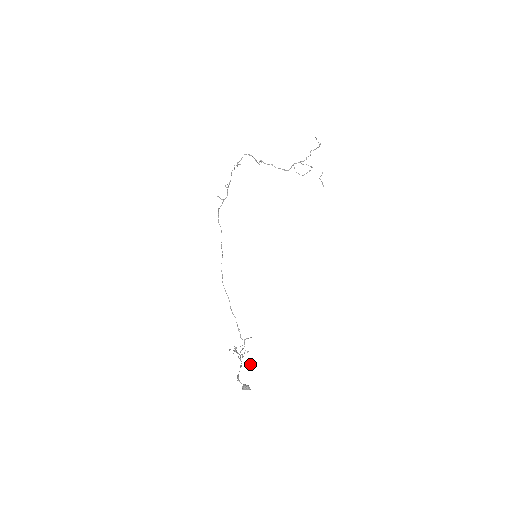
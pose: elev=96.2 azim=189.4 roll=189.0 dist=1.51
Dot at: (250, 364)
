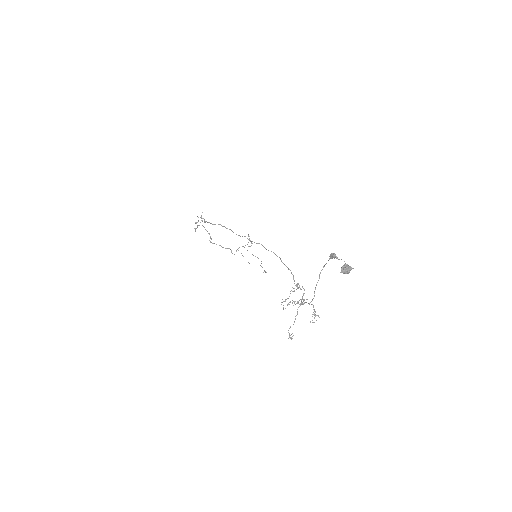
Dot at: (315, 315)
